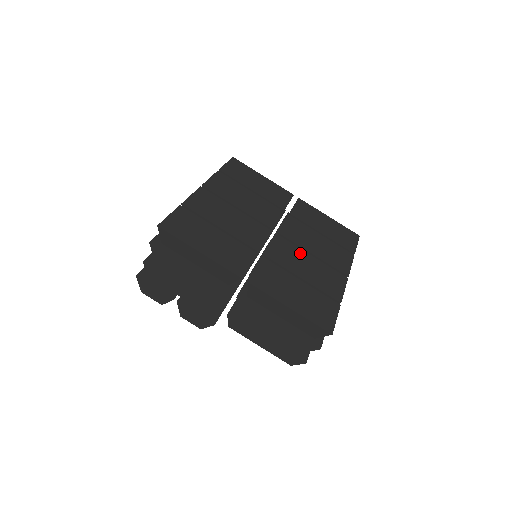
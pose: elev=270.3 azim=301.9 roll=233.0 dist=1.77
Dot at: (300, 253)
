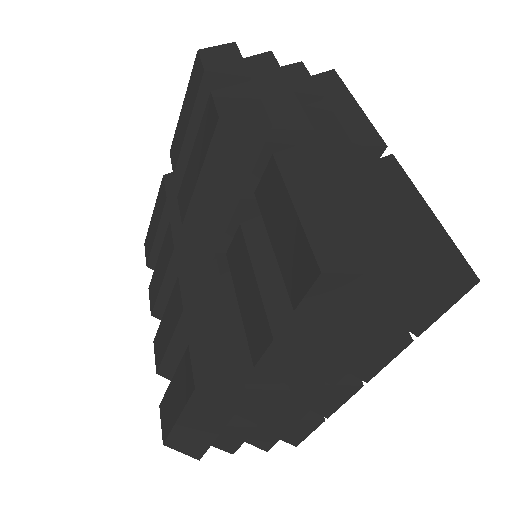
Dot at: occluded
